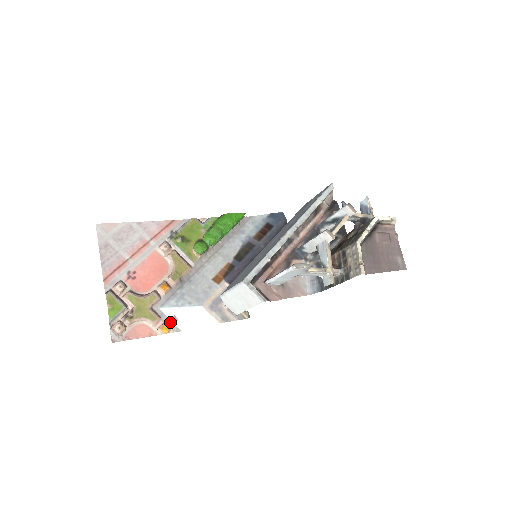
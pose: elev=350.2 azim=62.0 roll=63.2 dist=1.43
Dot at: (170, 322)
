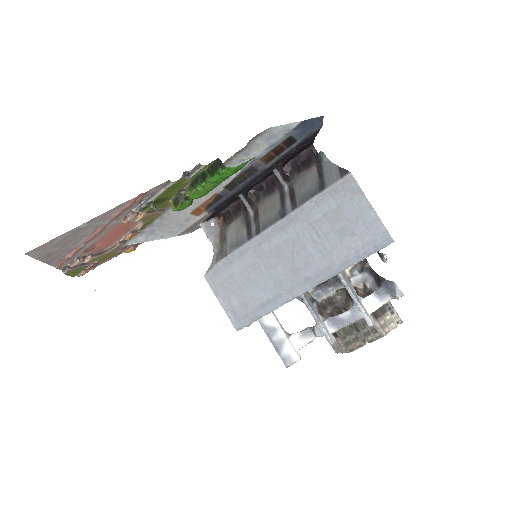
Dot at: (137, 243)
